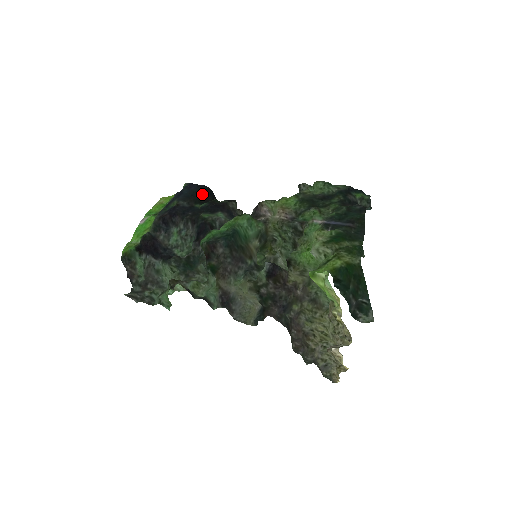
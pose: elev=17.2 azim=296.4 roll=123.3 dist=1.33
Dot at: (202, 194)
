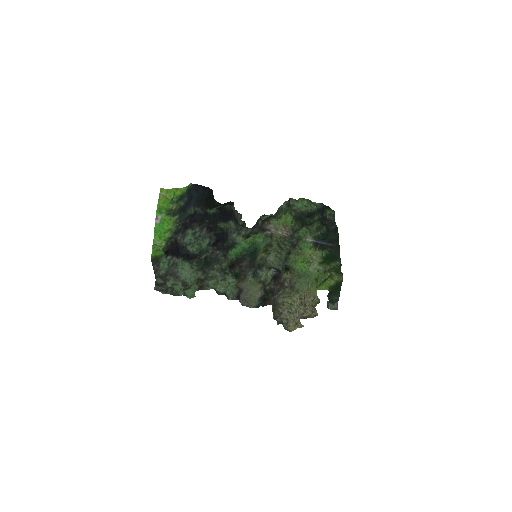
Dot at: (207, 196)
